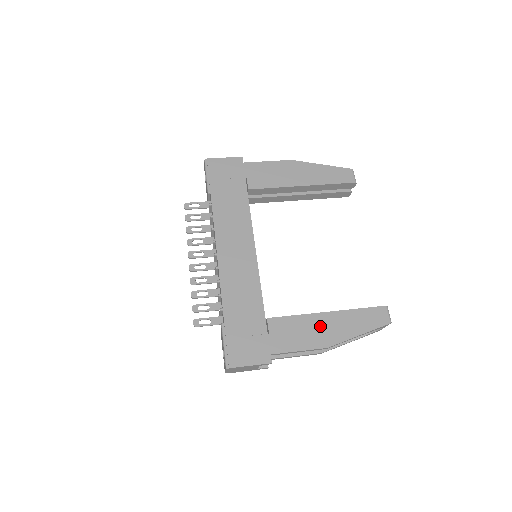
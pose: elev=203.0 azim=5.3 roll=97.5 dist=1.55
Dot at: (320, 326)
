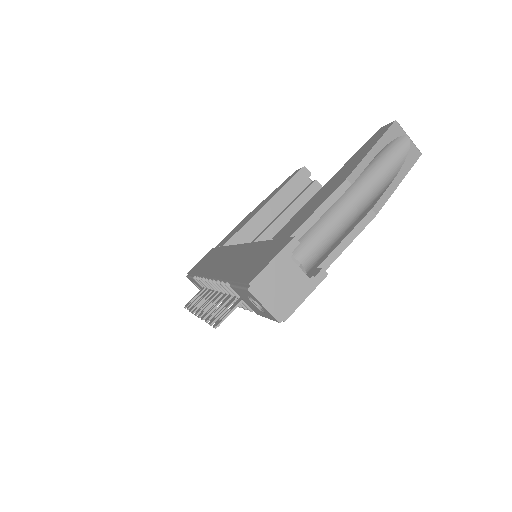
Dot at: (328, 187)
